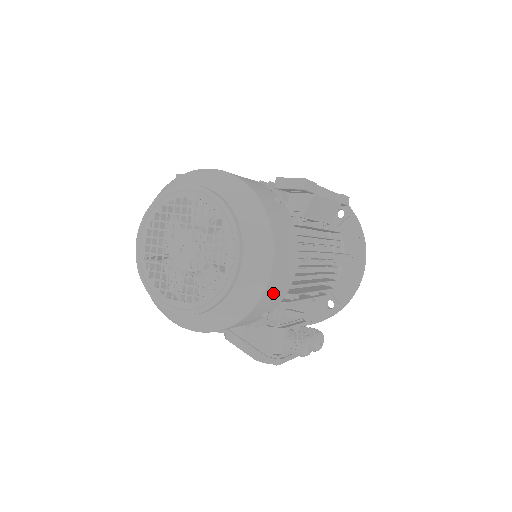
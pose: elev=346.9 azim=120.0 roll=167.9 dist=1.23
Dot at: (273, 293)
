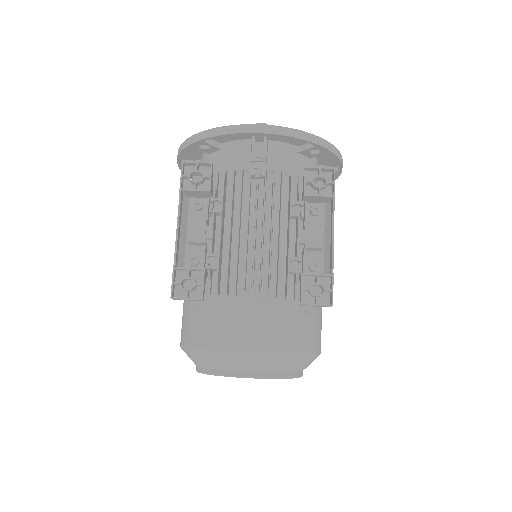
Dot at: occluded
